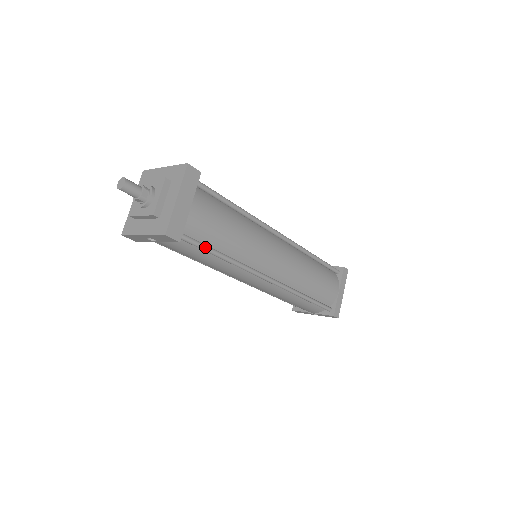
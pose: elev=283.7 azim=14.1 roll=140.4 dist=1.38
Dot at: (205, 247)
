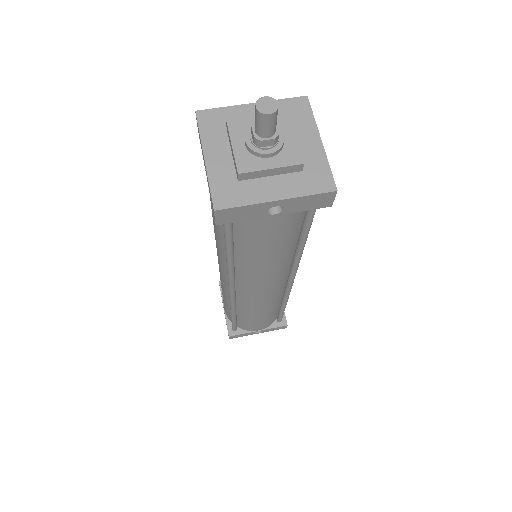
Dot at: (311, 223)
